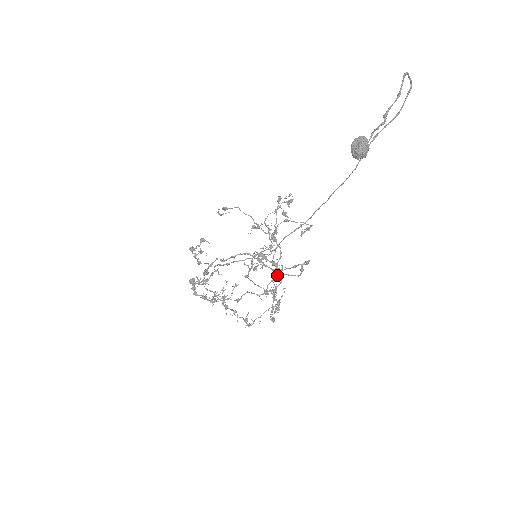
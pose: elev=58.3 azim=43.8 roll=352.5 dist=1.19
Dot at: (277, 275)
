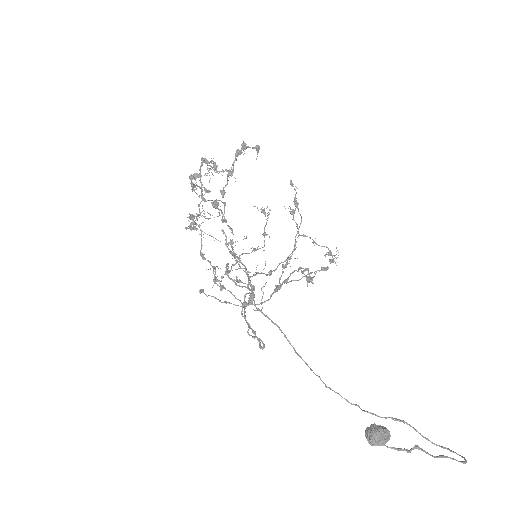
Dot at: (252, 247)
